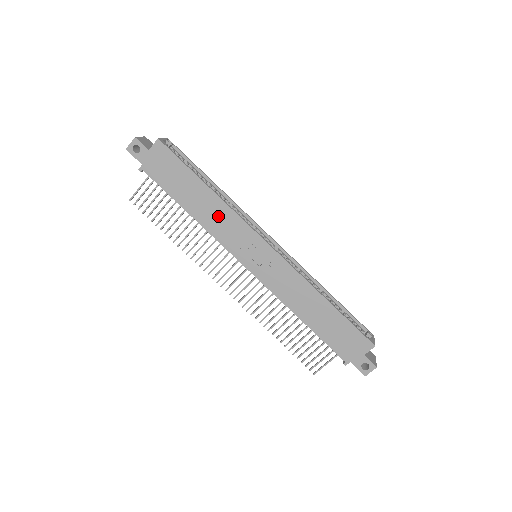
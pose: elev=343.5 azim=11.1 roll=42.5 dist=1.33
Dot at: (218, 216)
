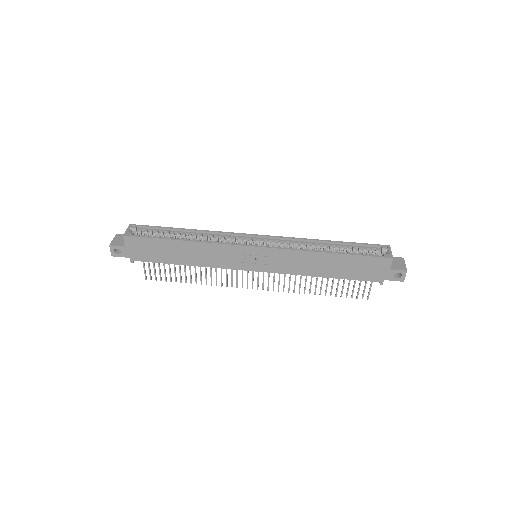
Dot at: (206, 253)
